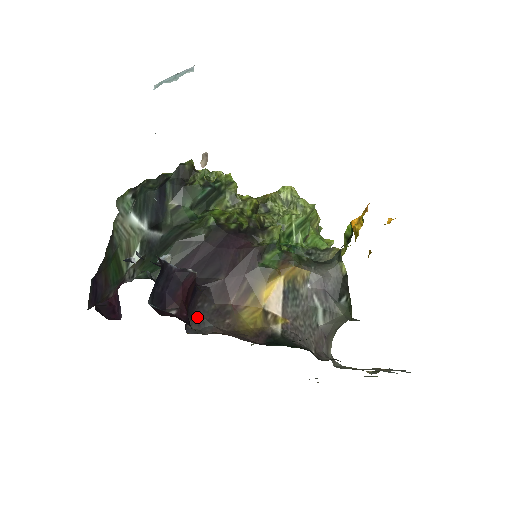
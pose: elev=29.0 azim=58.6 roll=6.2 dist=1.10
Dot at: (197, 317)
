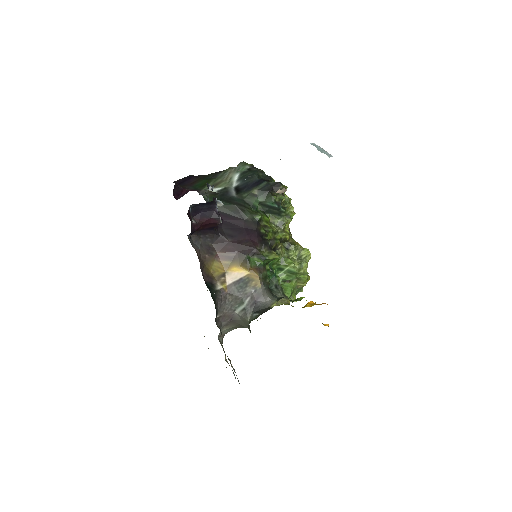
Dot at: (199, 238)
